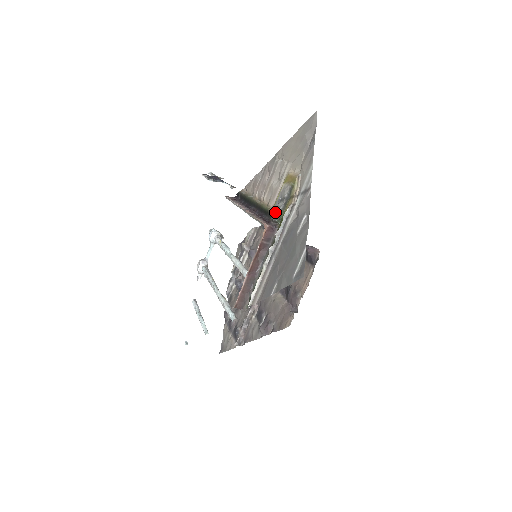
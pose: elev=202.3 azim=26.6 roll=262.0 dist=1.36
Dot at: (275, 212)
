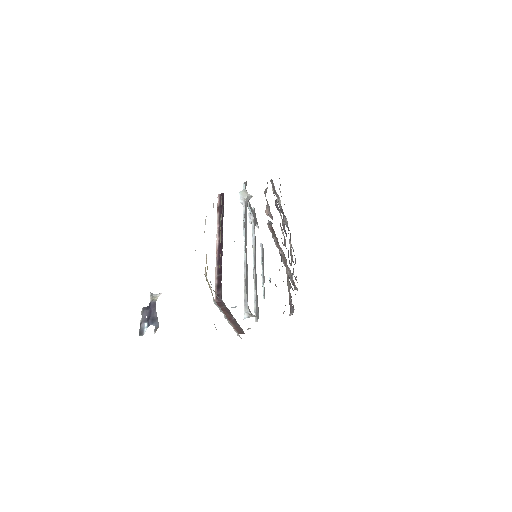
Dot at: occluded
